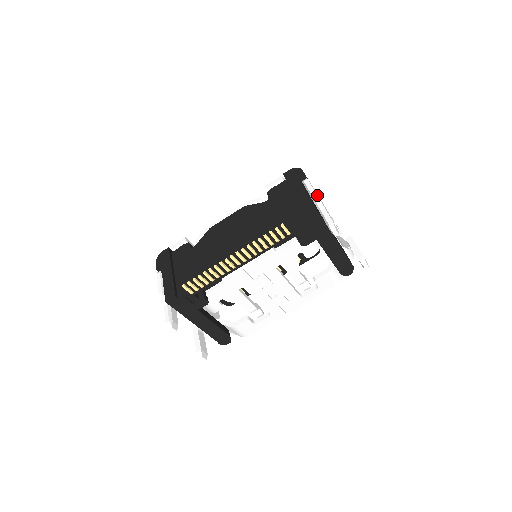
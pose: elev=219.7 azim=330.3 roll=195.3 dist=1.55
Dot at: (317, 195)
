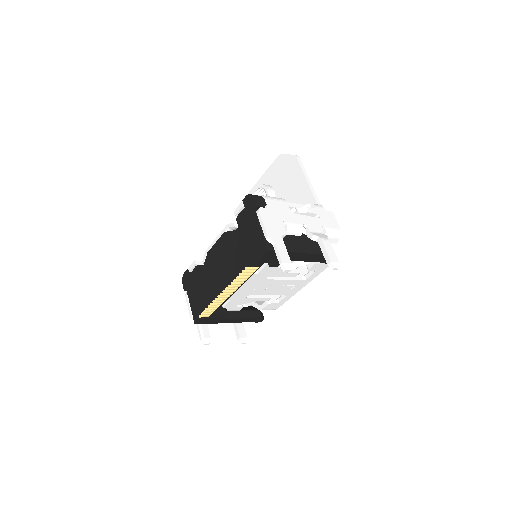
Dot at: (269, 228)
